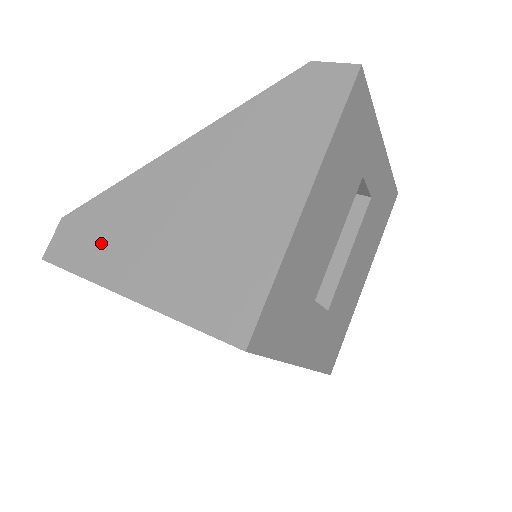
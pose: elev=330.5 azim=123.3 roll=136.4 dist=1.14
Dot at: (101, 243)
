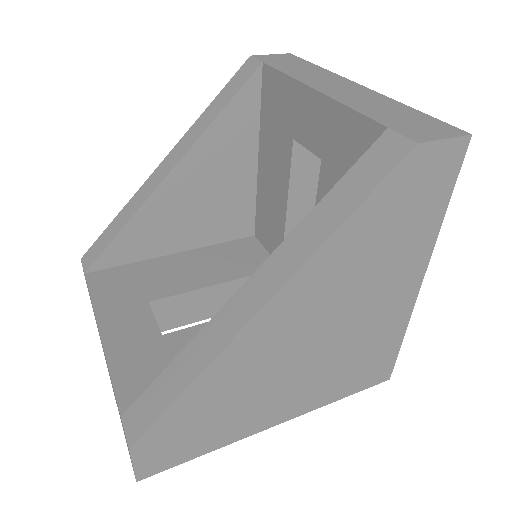
Dot at: (216, 424)
